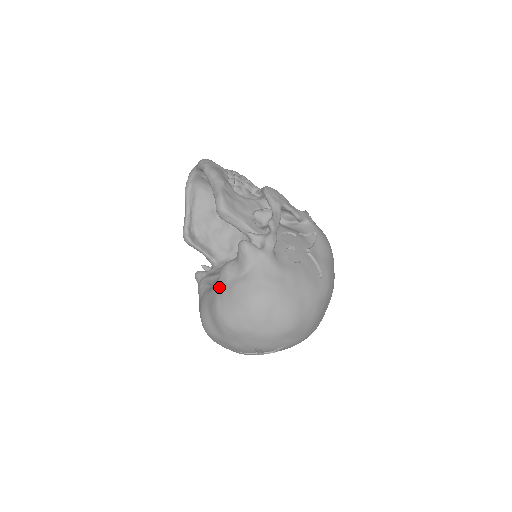
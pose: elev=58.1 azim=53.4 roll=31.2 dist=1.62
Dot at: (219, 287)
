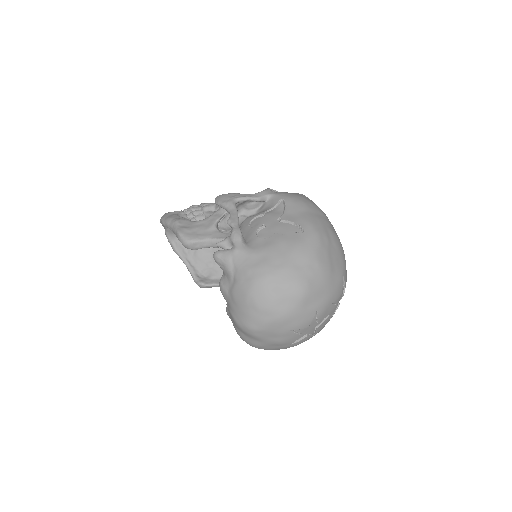
Dot at: (228, 304)
